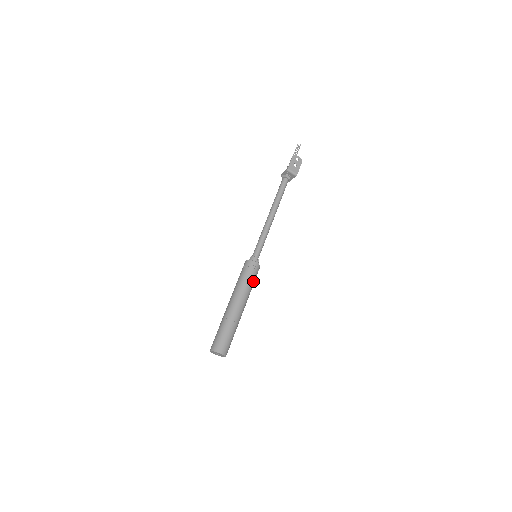
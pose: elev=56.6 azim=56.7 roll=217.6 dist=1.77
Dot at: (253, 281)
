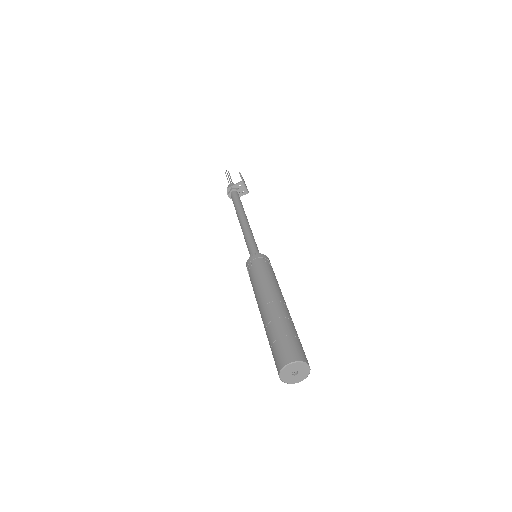
Dot at: occluded
